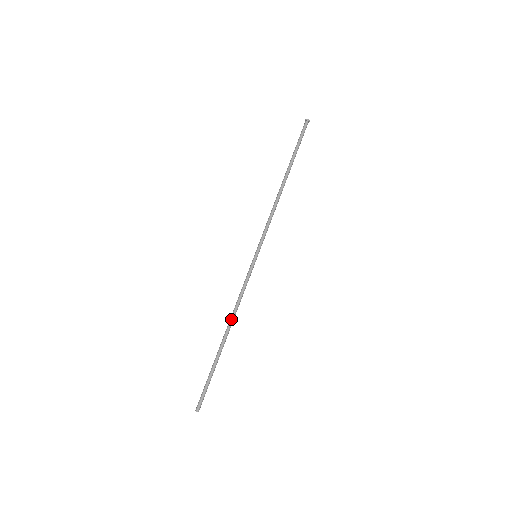
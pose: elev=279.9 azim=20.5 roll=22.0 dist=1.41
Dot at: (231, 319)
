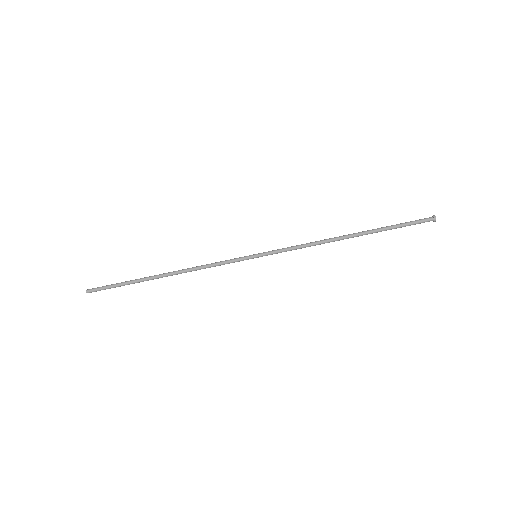
Dot at: occluded
